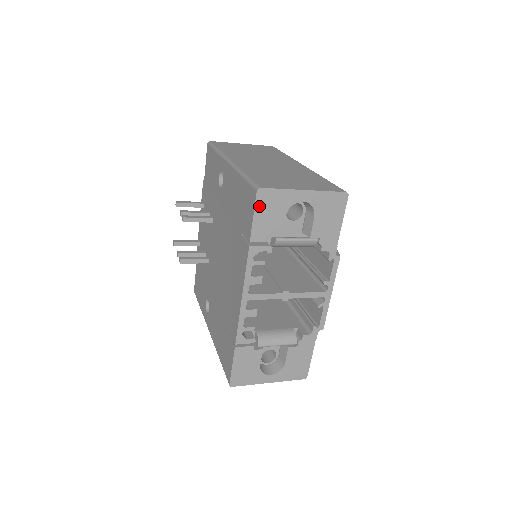
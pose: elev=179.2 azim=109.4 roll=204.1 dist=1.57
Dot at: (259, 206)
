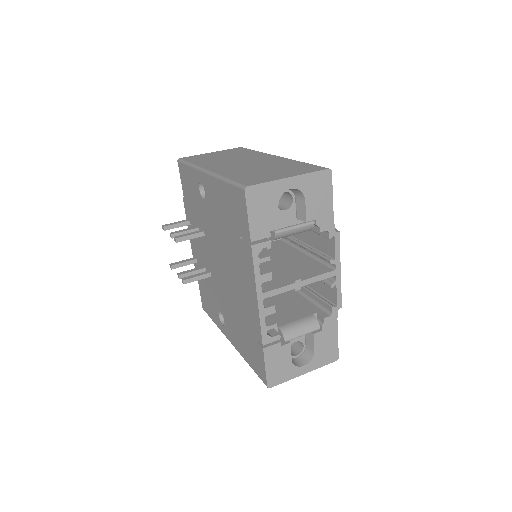
Dot at: (251, 204)
